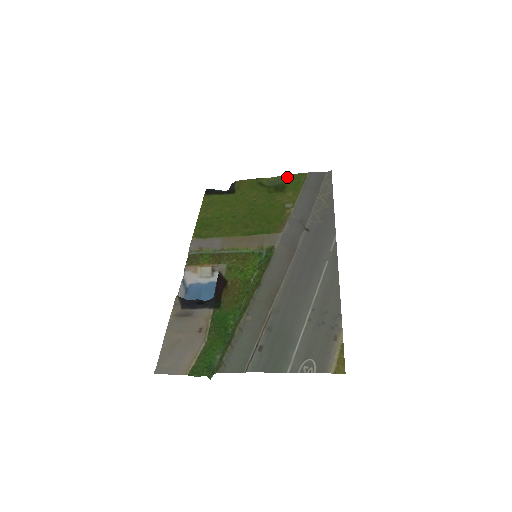
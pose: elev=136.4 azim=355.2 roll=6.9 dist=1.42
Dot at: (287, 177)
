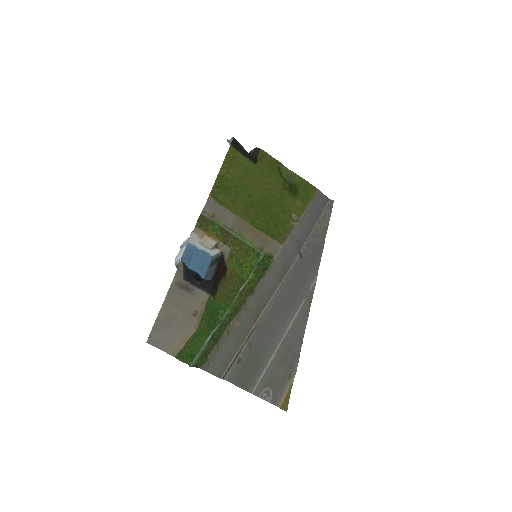
Dot at: (302, 180)
